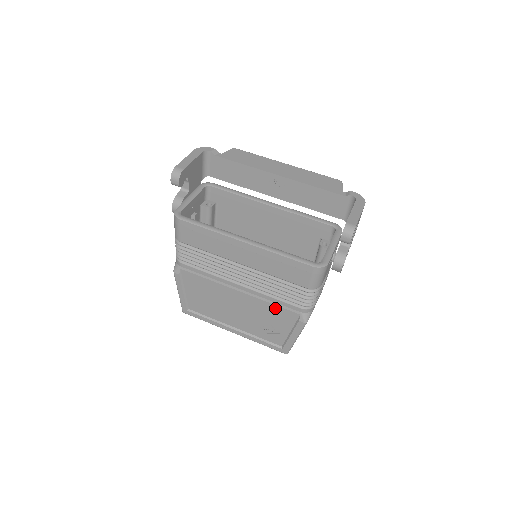
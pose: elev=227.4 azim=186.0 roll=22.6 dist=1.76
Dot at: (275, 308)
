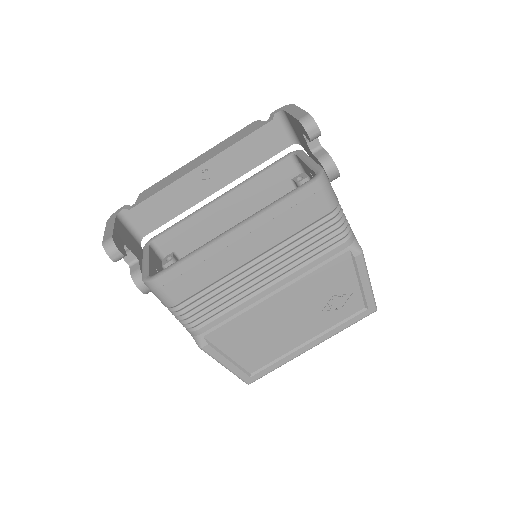
Dot at: (323, 271)
